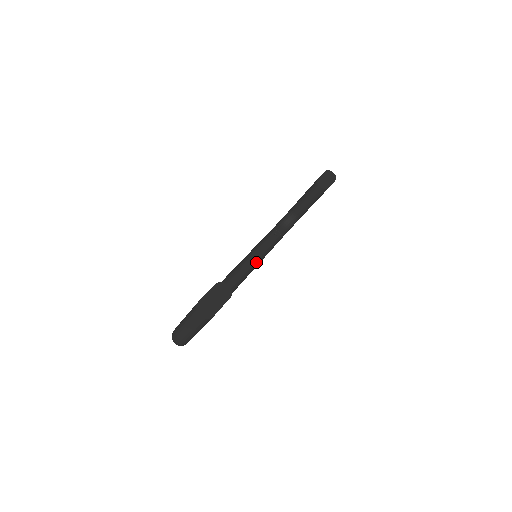
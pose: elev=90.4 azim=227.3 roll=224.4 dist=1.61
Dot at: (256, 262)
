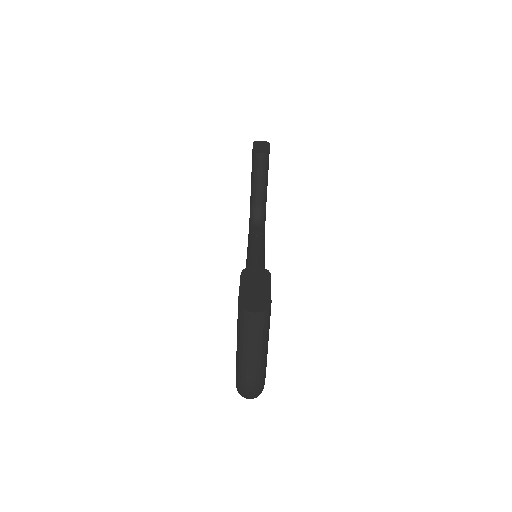
Dot at: occluded
